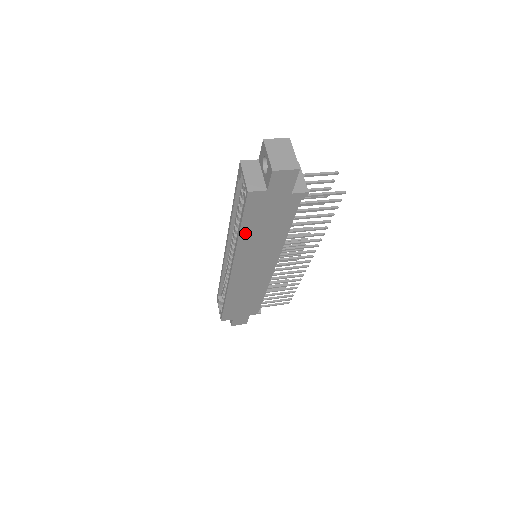
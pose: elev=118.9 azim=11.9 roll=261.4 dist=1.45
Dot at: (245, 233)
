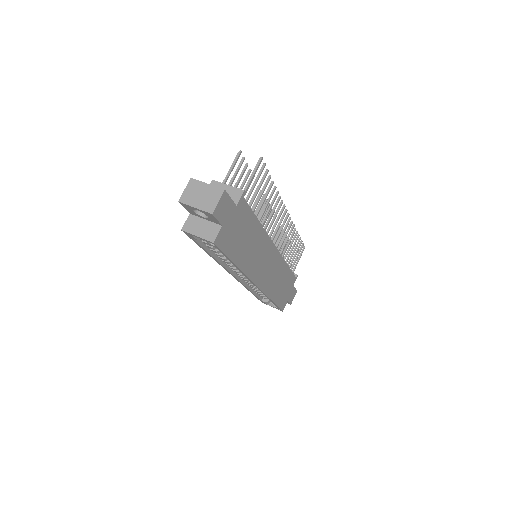
Dot at: (239, 260)
